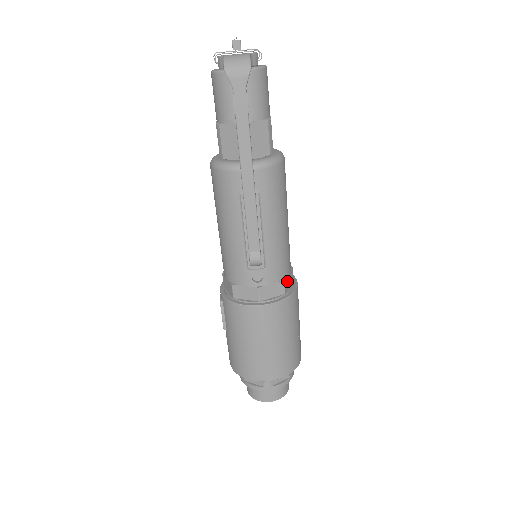
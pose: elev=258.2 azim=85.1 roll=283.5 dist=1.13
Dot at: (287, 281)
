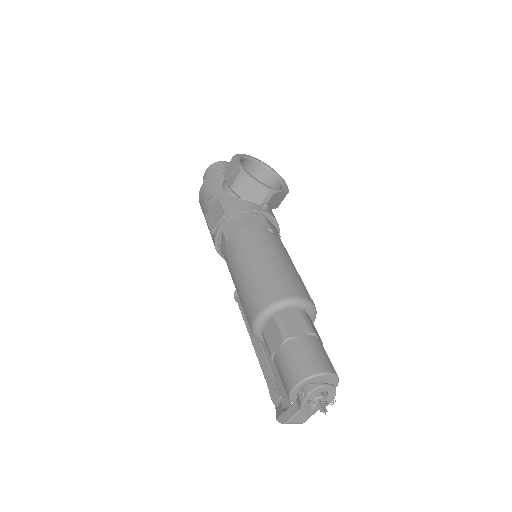
Dot at: occluded
